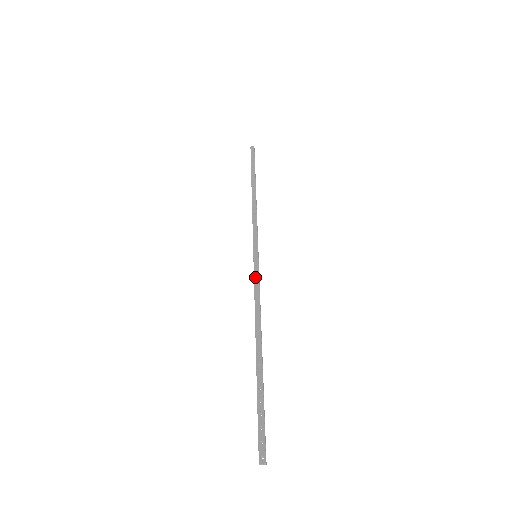
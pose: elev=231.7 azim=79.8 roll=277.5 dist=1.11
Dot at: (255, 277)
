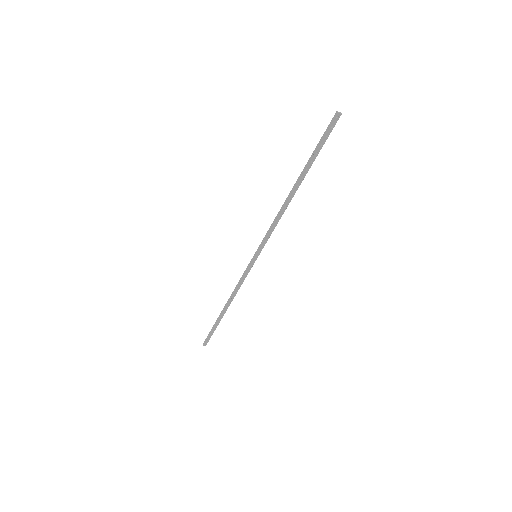
Dot at: (246, 273)
